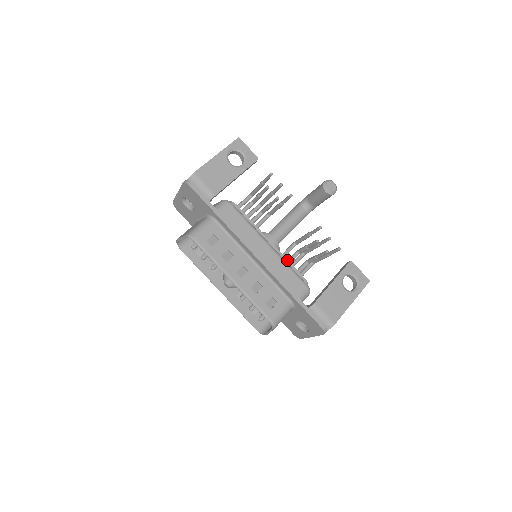
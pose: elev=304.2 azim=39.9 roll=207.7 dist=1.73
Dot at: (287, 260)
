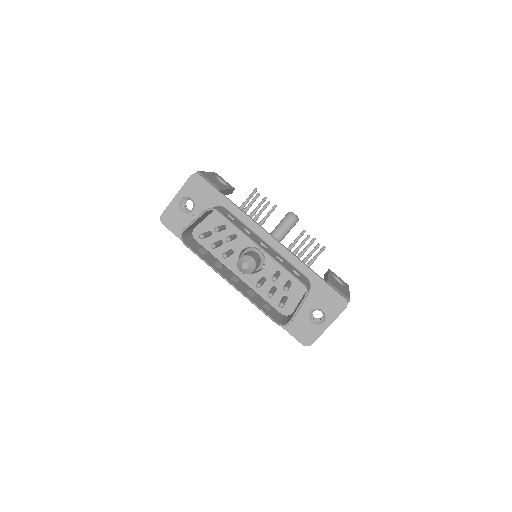
Dot at: occluded
